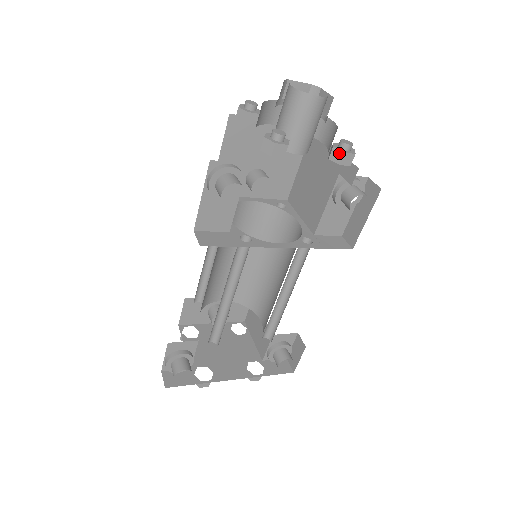
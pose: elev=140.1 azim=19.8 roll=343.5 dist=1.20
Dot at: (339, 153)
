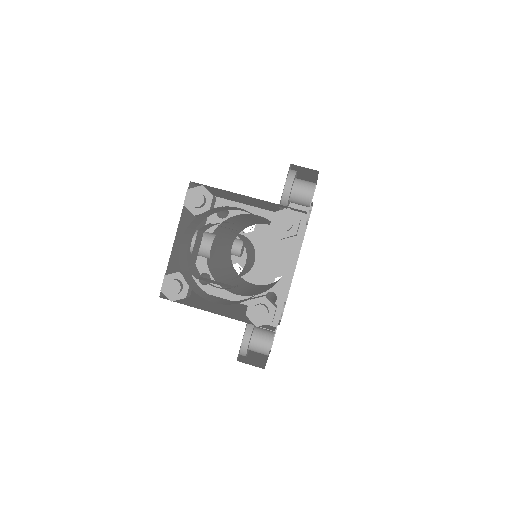
Dot at: occluded
